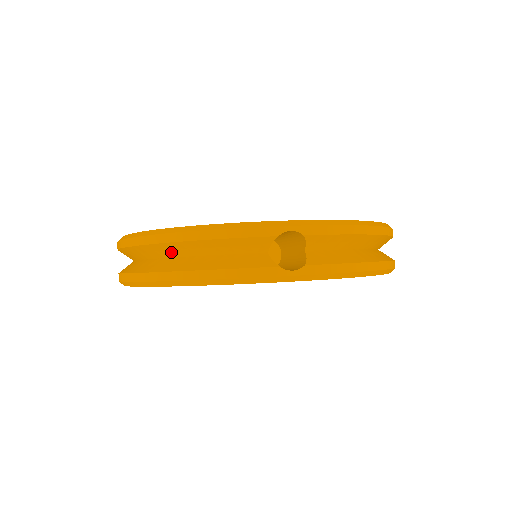
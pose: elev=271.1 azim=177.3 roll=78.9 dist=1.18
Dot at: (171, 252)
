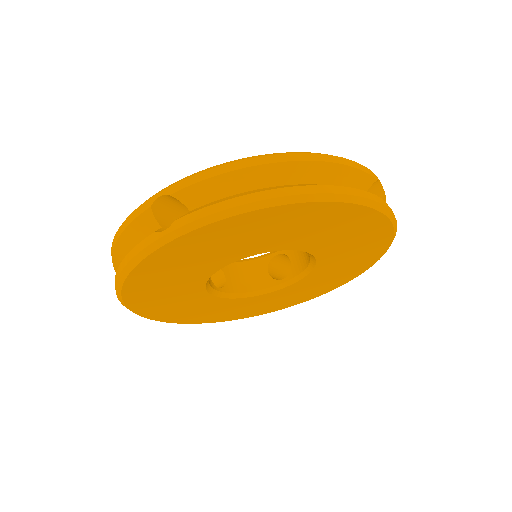
Dot at: (297, 176)
